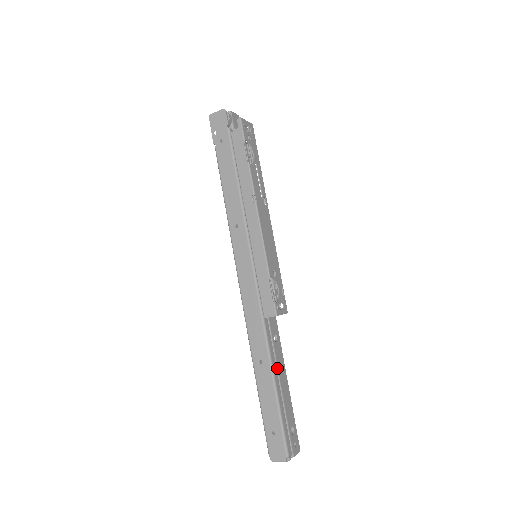
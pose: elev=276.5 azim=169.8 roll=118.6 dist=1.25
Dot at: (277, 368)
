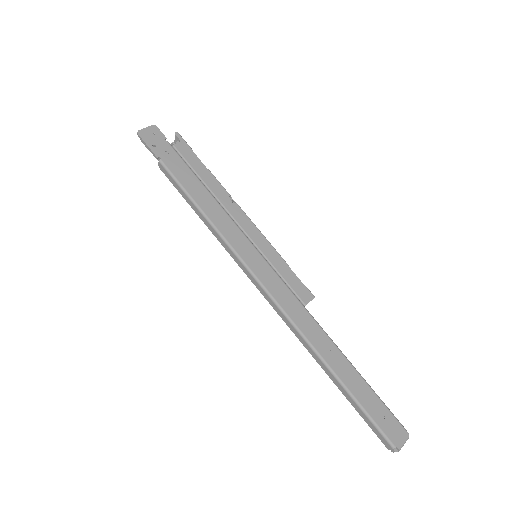
Dot at: occluded
